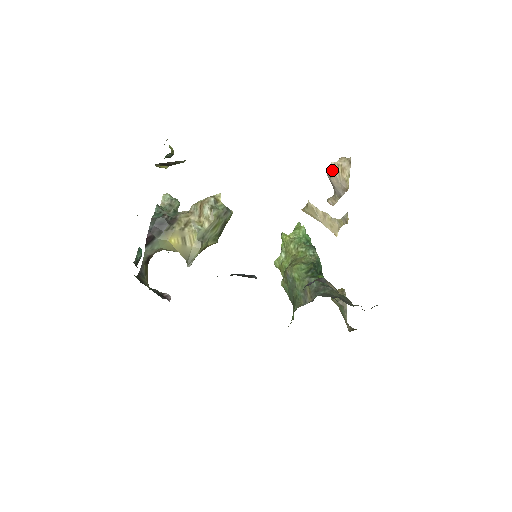
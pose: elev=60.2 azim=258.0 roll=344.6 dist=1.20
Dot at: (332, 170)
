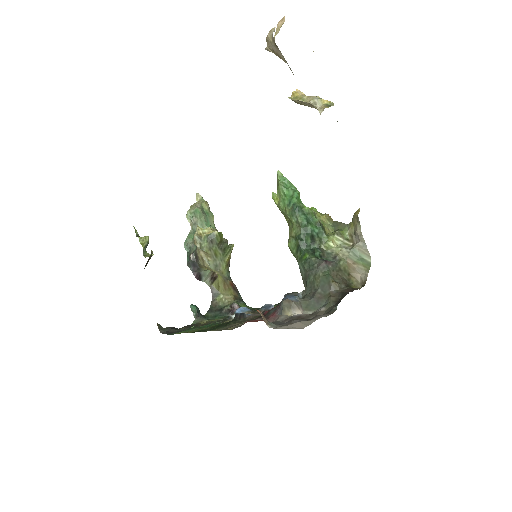
Dot at: occluded
